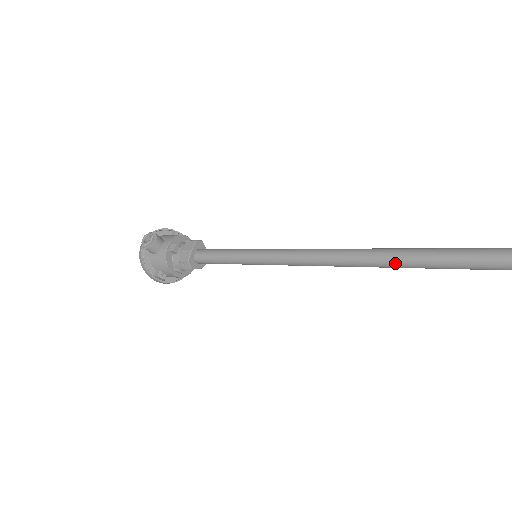
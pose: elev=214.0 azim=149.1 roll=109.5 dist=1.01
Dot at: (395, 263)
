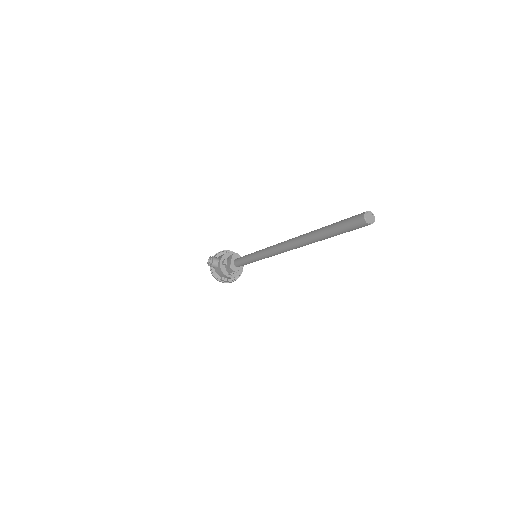
Dot at: (299, 244)
